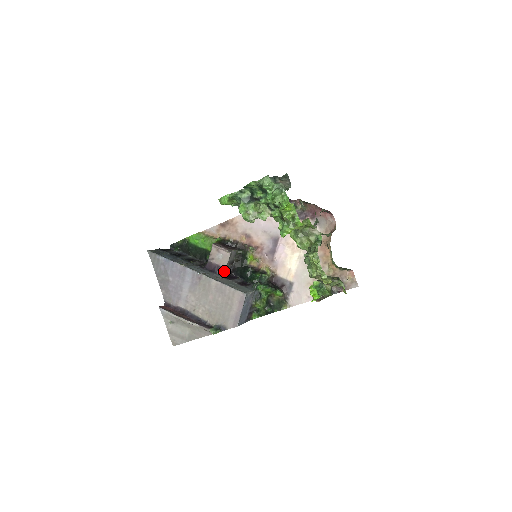
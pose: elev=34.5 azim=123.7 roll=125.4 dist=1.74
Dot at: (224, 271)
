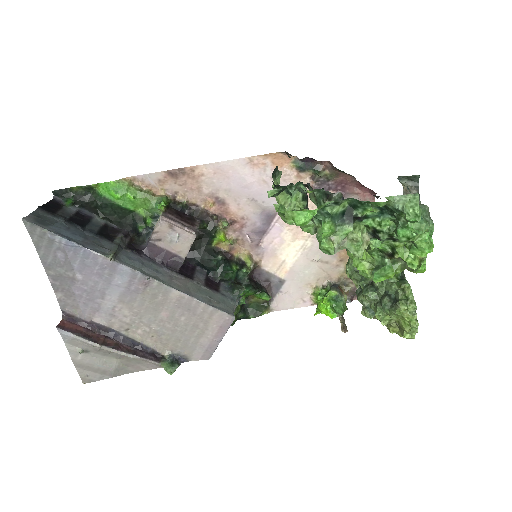
Dot at: (181, 263)
